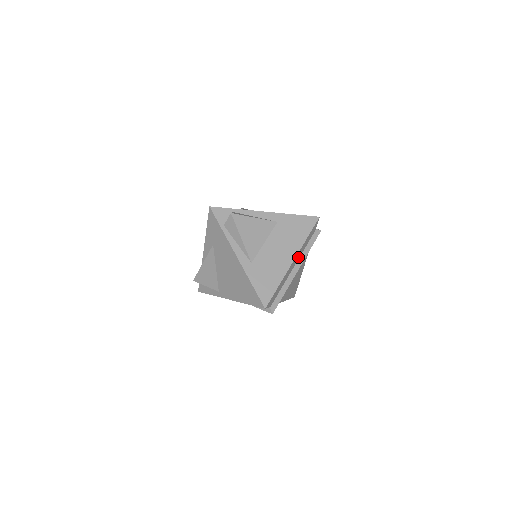
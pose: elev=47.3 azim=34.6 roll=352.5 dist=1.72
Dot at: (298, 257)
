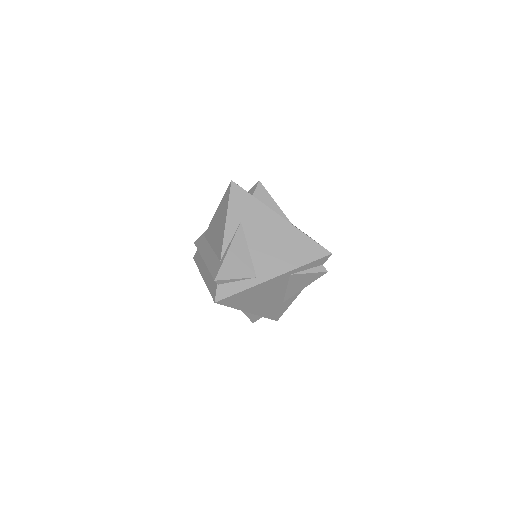
Dot at: occluded
